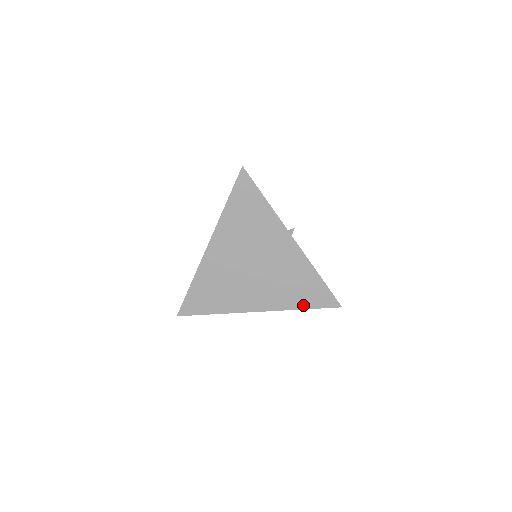
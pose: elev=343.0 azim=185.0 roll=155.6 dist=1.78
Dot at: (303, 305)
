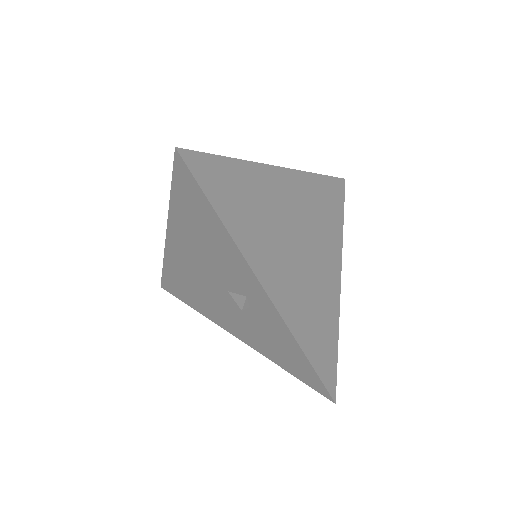
Dot at: (307, 348)
